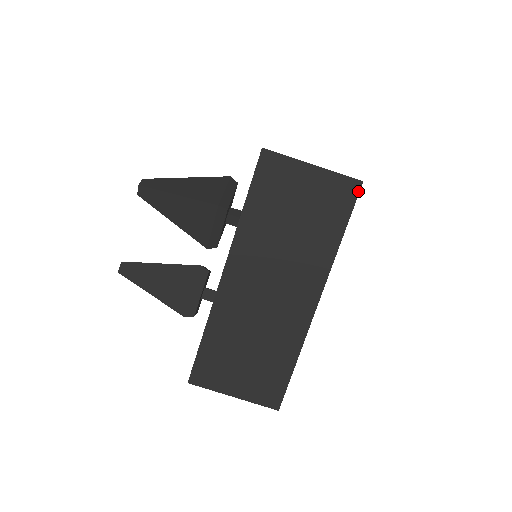
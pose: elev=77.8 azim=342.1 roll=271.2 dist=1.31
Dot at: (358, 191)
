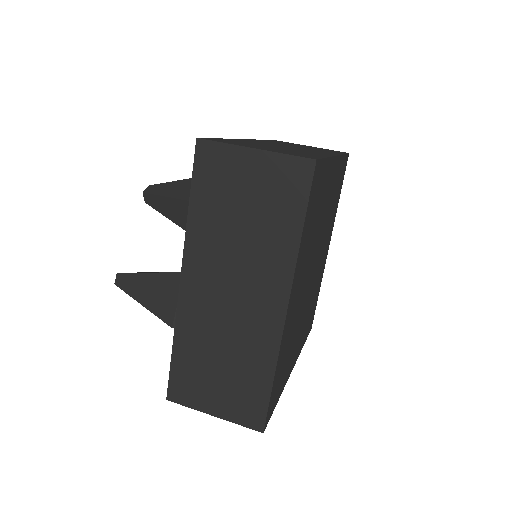
Dot at: (312, 172)
